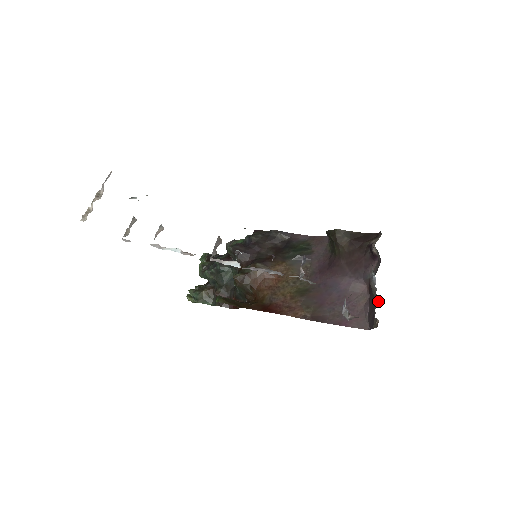
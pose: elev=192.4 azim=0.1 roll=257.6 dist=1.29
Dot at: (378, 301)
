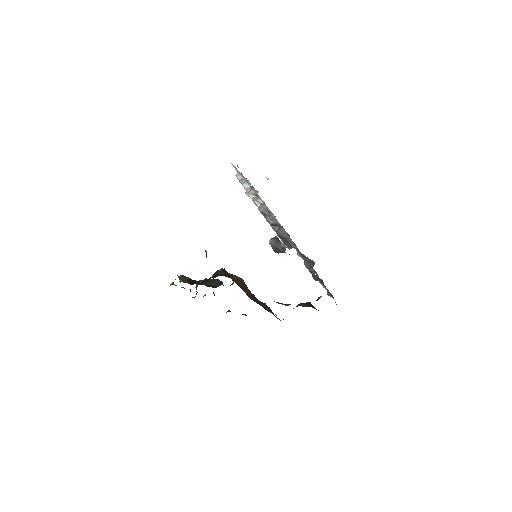
Dot at: occluded
